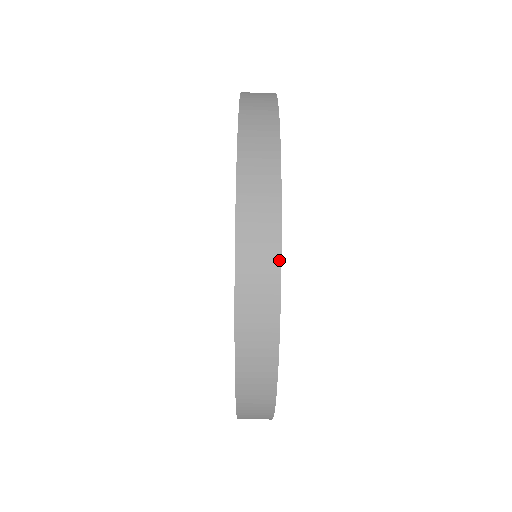
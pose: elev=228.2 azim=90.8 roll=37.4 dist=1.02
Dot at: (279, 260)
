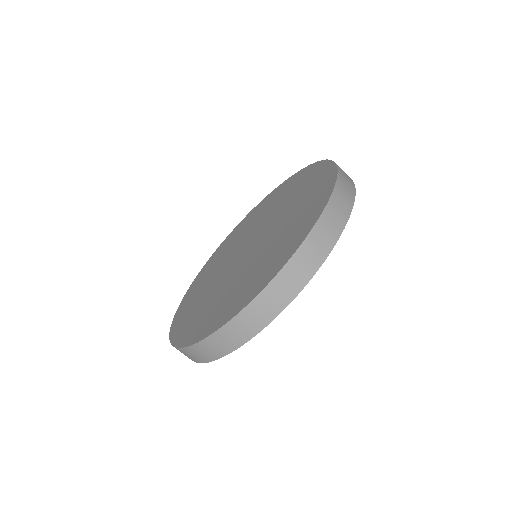
Dot at: occluded
